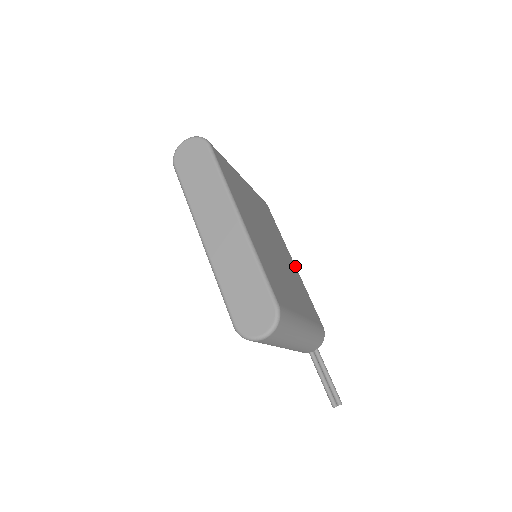
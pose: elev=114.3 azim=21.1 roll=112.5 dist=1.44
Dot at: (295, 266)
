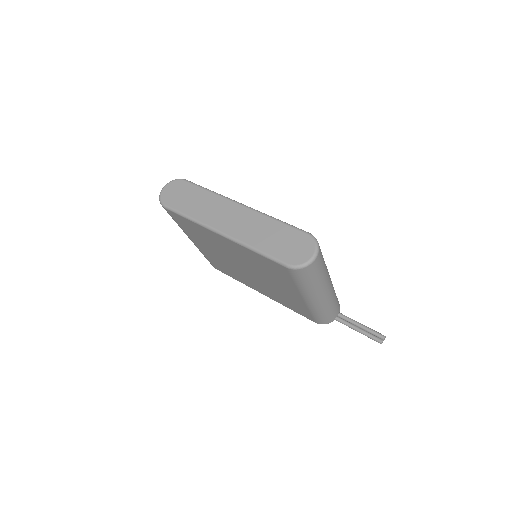
Dot at: occluded
